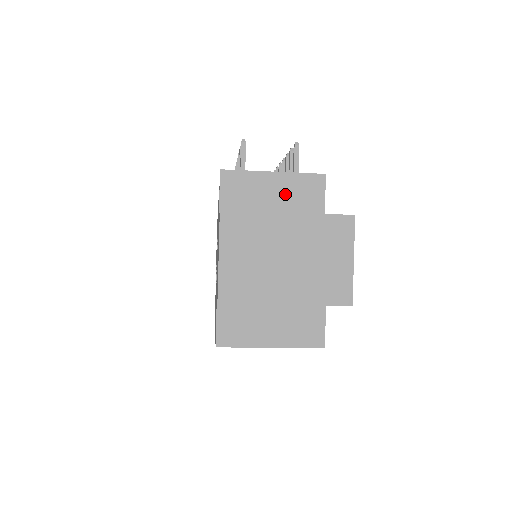
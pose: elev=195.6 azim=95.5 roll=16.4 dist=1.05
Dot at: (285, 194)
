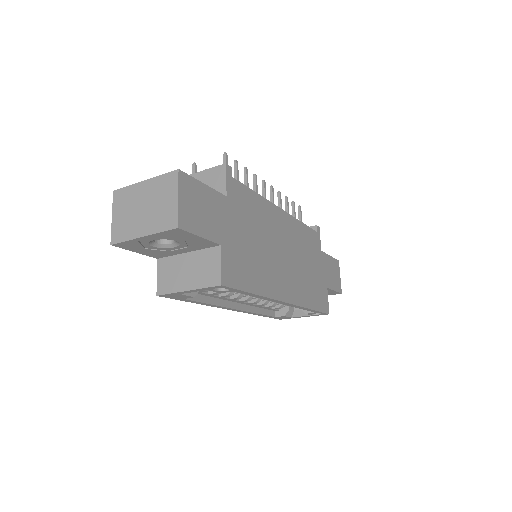
Dot at: occluded
